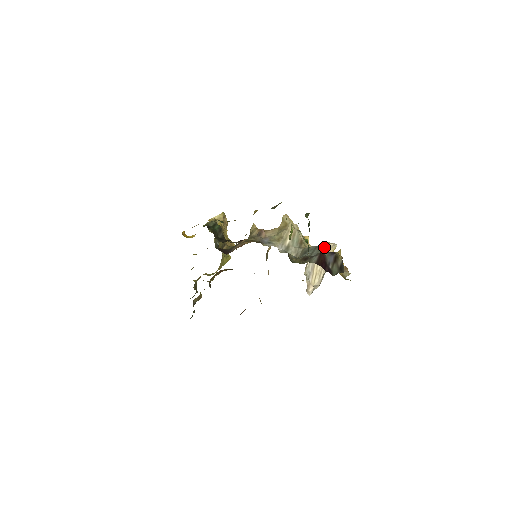
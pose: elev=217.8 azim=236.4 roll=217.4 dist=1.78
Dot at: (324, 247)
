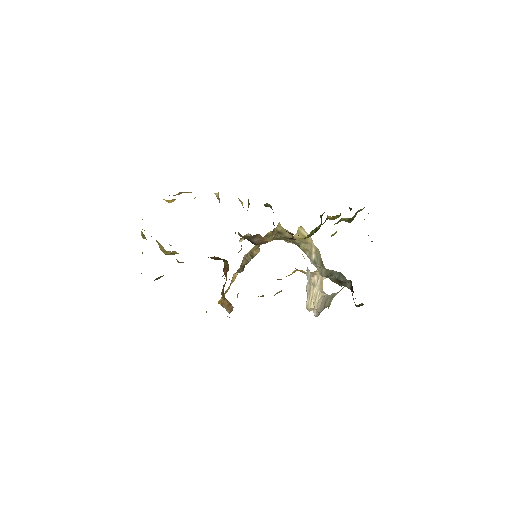
Dot at: occluded
